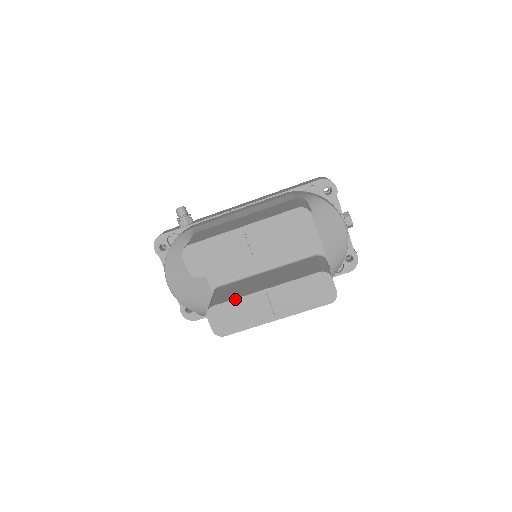
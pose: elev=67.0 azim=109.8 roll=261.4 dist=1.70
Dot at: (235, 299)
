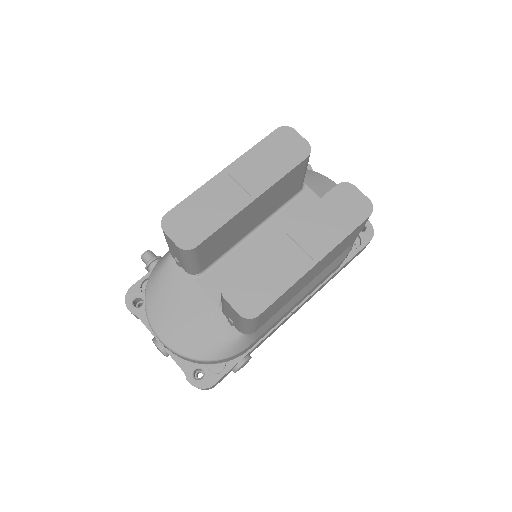
Dot at: (251, 257)
